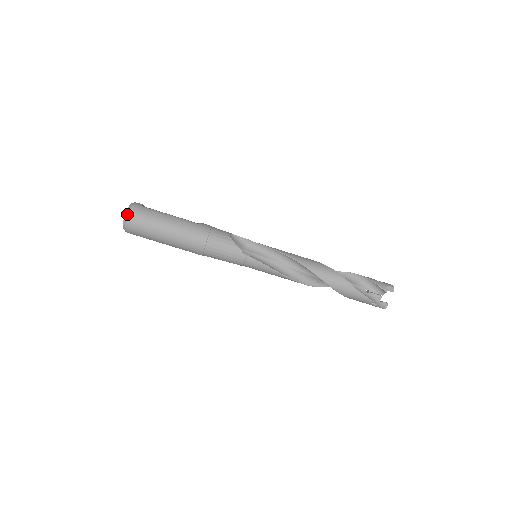
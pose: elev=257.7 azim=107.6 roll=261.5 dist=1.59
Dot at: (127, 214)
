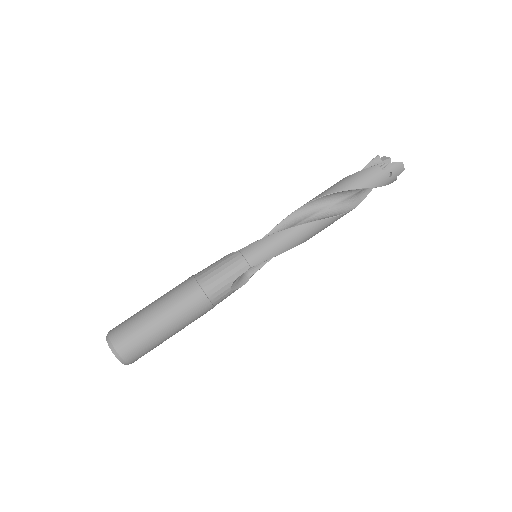
Dot at: occluded
